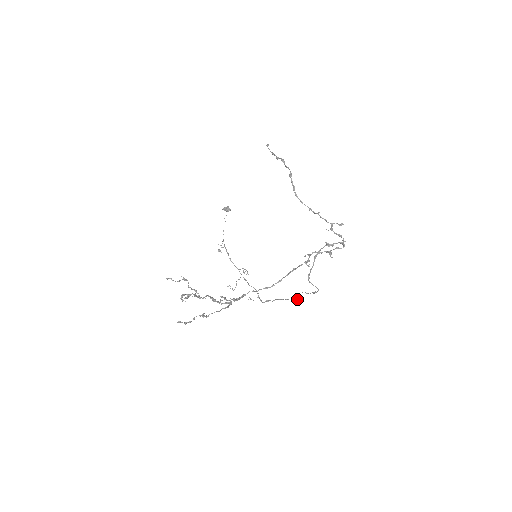
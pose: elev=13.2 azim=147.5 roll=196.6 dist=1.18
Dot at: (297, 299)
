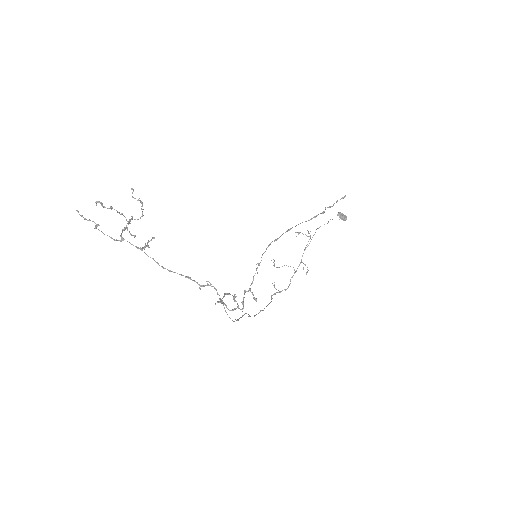
Dot at: (254, 315)
